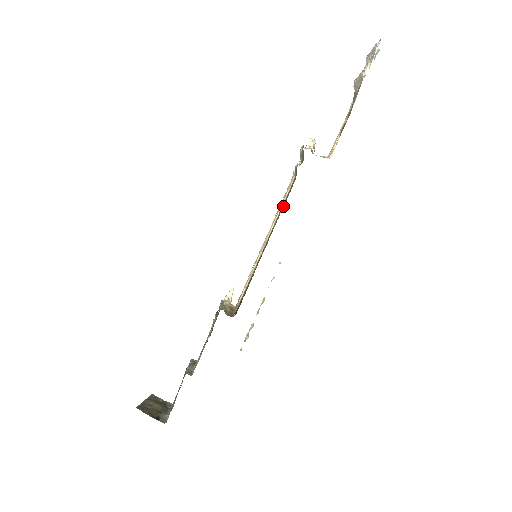
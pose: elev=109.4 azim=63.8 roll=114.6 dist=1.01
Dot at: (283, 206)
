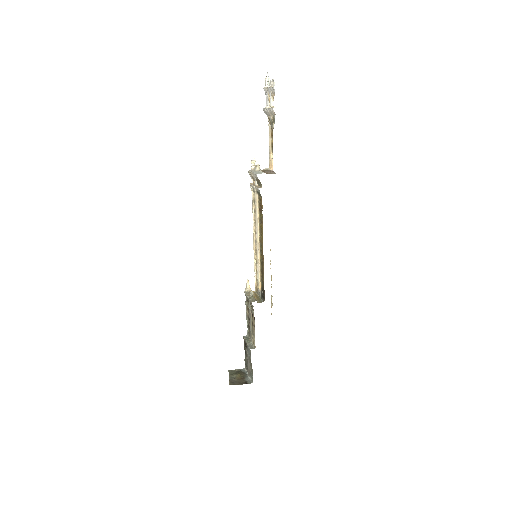
Dot at: (262, 220)
